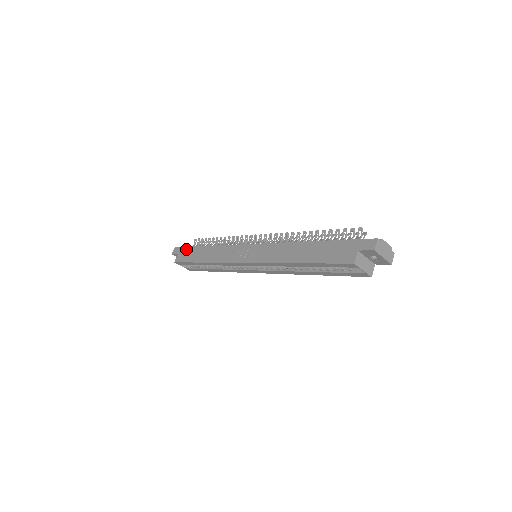
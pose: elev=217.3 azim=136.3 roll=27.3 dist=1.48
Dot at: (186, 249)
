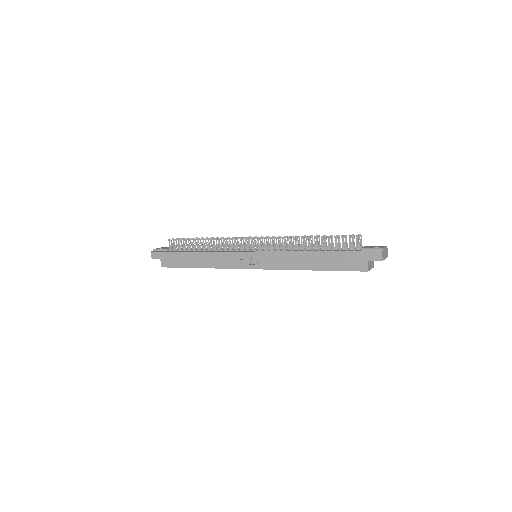
Dot at: (169, 254)
